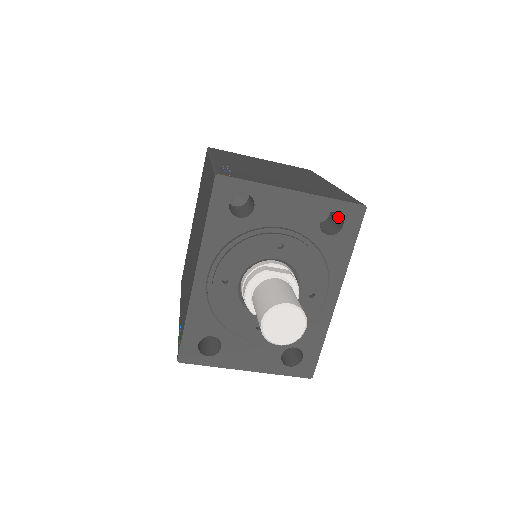
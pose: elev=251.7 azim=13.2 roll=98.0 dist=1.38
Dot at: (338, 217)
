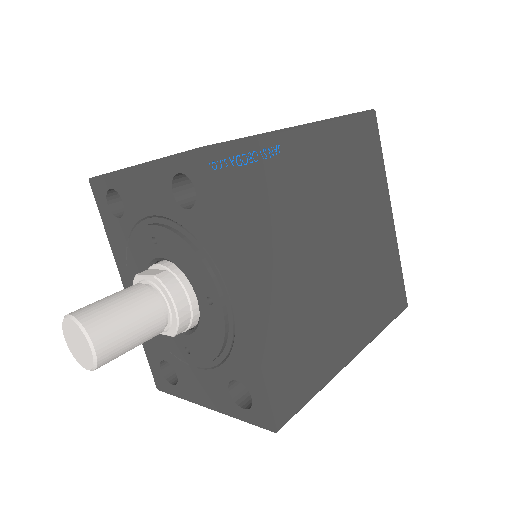
Dot at: occluded
